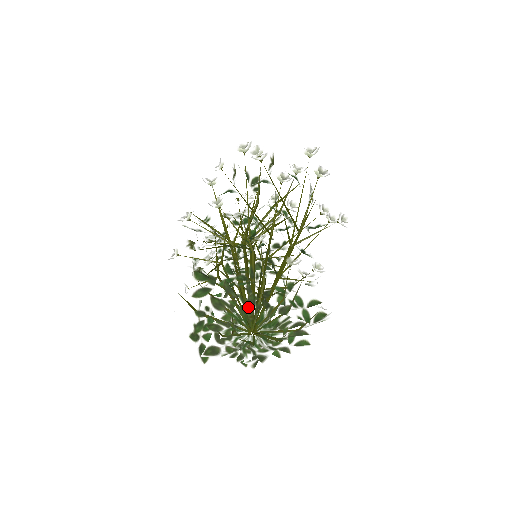
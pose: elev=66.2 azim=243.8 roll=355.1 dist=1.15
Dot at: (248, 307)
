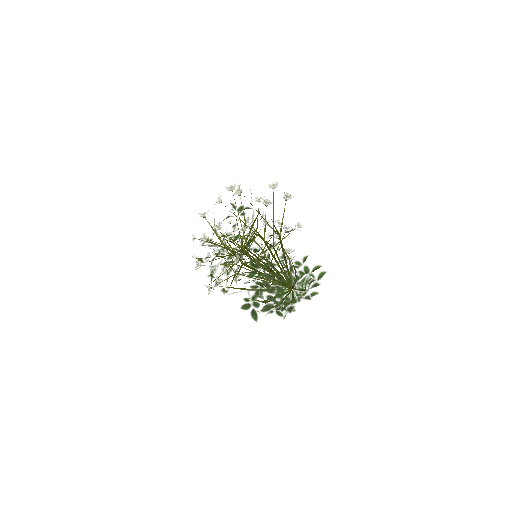
Dot at: (290, 273)
